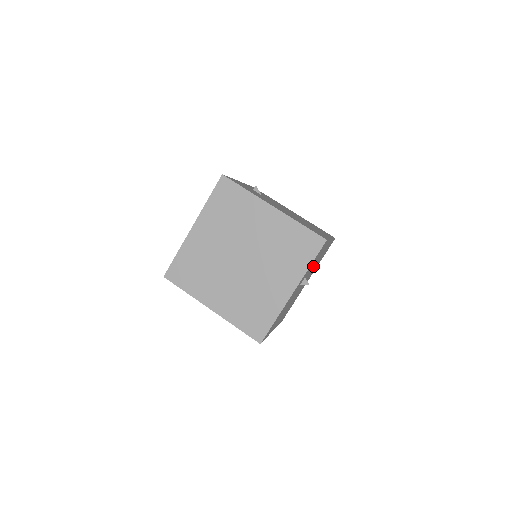
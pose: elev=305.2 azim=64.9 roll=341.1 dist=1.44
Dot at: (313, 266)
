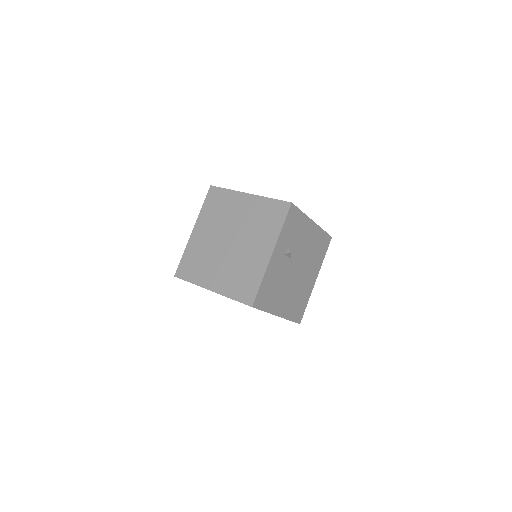
Dot at: (300, 245)
